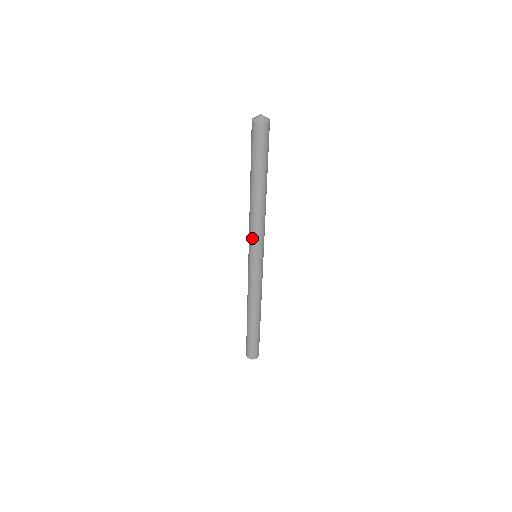
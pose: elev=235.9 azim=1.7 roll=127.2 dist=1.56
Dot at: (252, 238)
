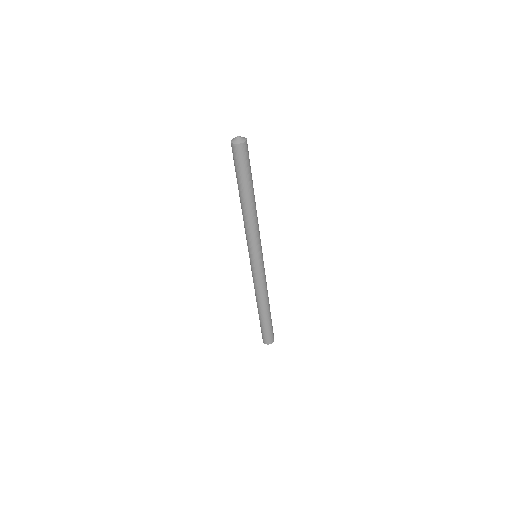
Dot at: (246, 239)
